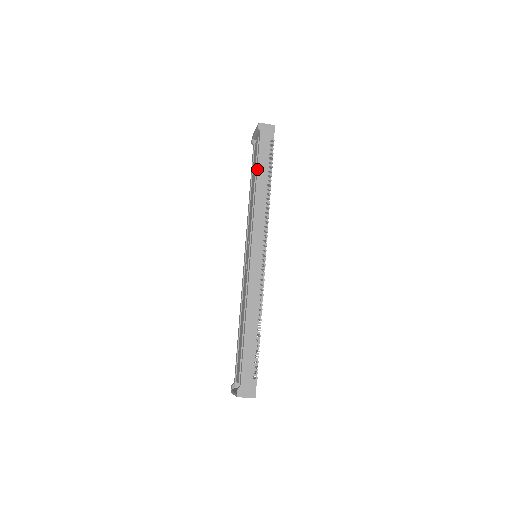
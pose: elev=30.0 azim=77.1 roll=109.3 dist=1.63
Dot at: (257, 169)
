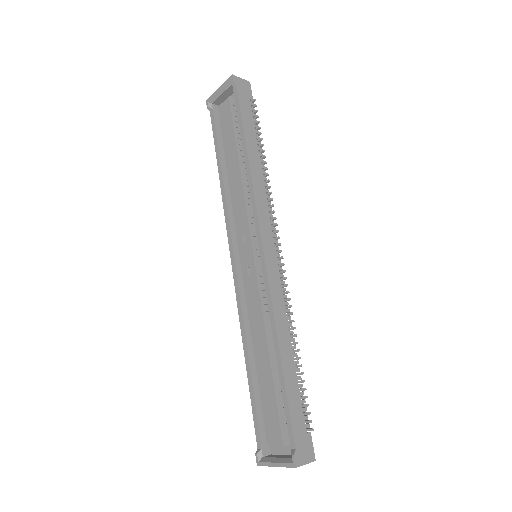
Dot at: (244, 135)
